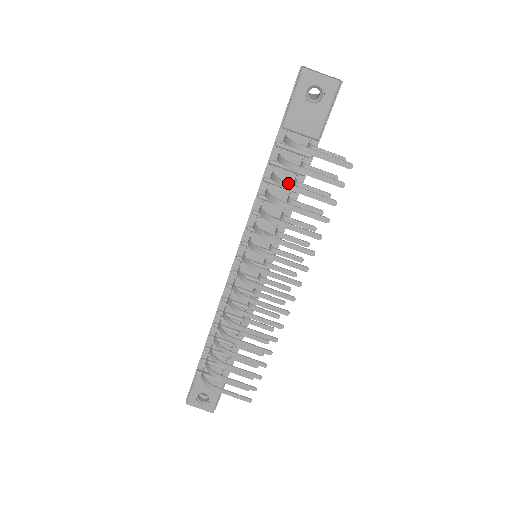
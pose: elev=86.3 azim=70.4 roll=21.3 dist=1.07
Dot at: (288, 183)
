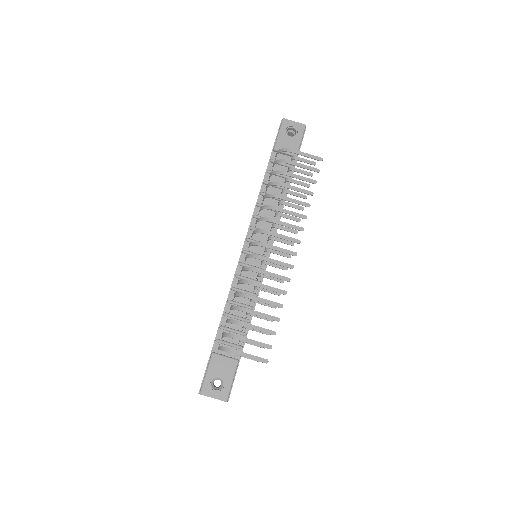
Dot at: (284, 171)
